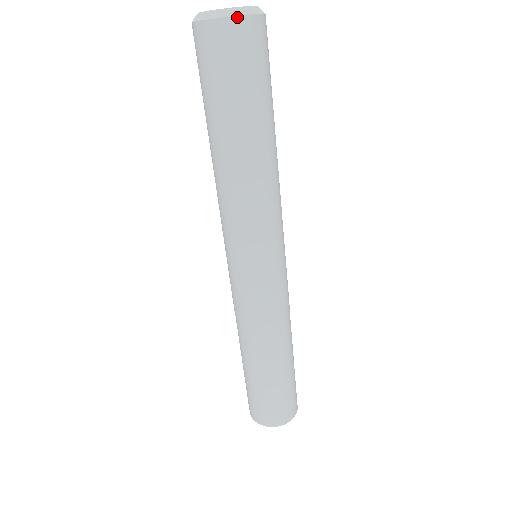
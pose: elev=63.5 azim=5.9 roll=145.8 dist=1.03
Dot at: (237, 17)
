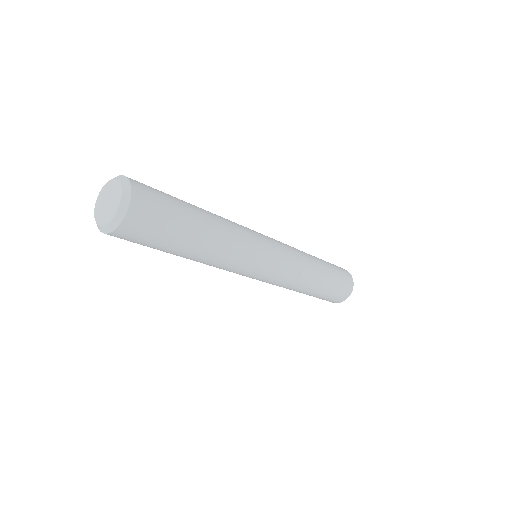
Dot at: occluded
